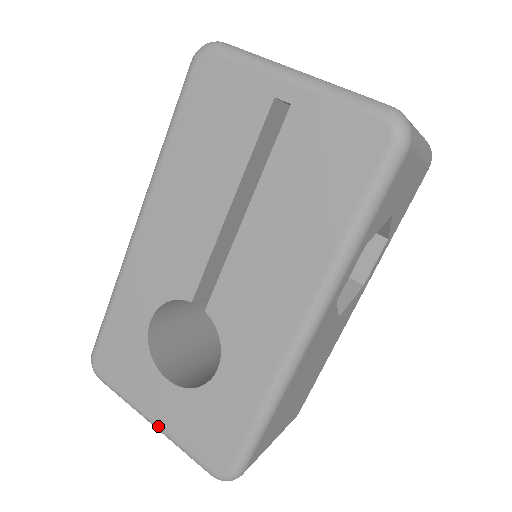
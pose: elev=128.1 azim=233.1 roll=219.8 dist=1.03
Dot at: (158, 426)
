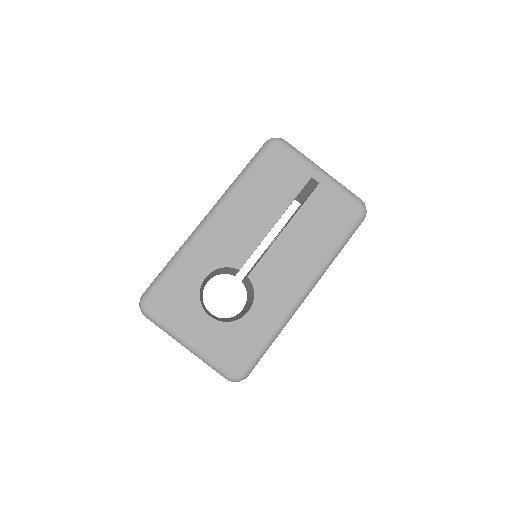
Dot at: (194, 347)
